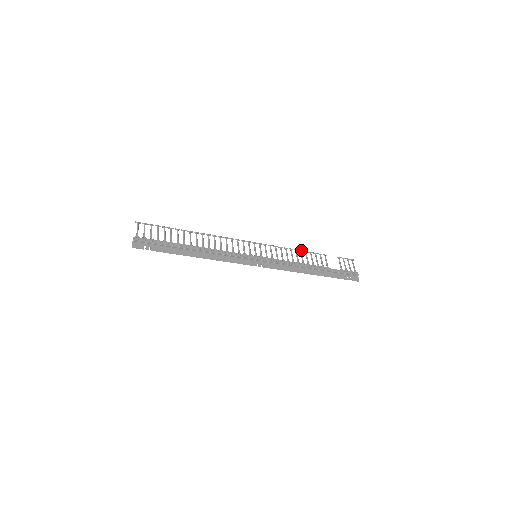
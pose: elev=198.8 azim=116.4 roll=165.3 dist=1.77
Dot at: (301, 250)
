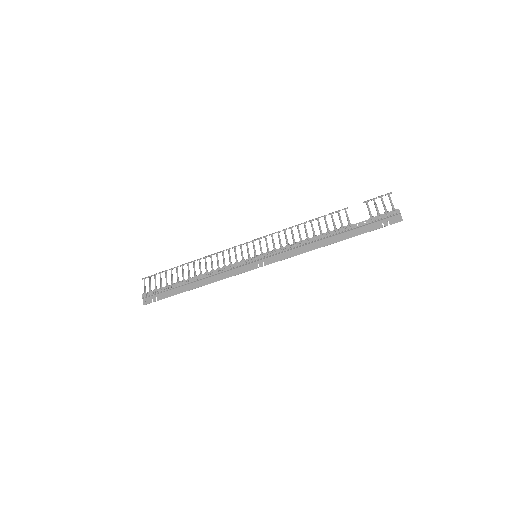
Dot at: (310, 220)
